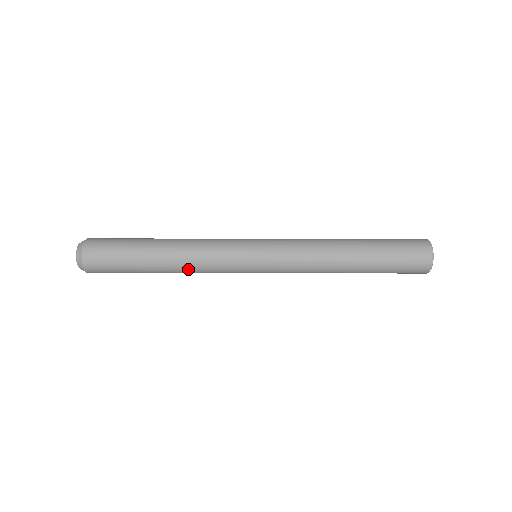
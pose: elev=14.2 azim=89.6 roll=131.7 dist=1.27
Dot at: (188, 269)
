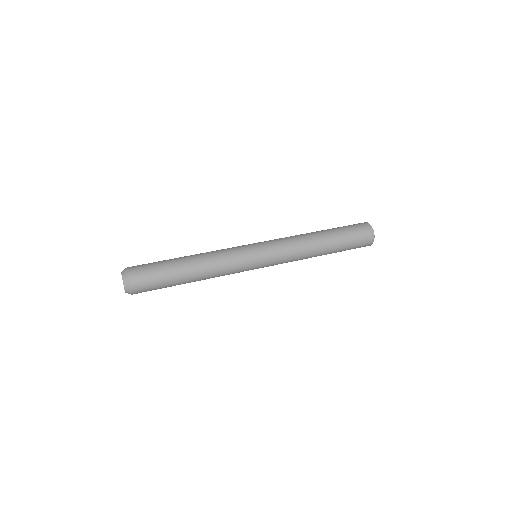
Dot at: (211, 277)
